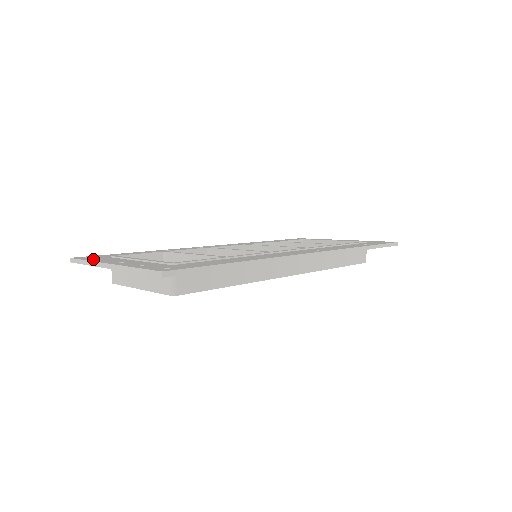
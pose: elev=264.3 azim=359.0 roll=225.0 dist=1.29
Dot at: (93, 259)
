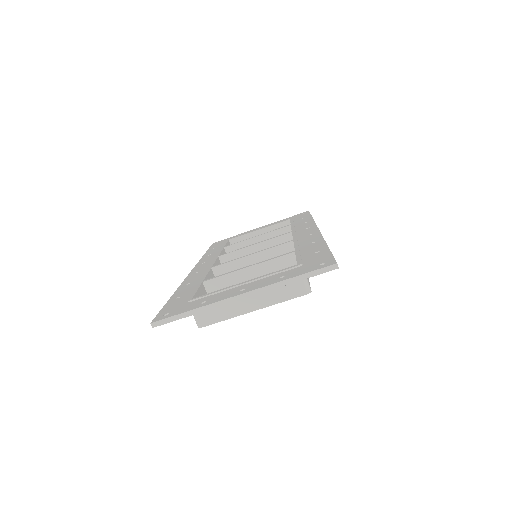
Dot at: (191, 307)
